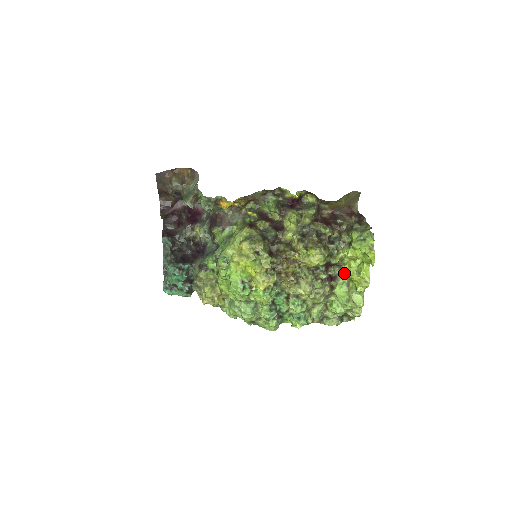
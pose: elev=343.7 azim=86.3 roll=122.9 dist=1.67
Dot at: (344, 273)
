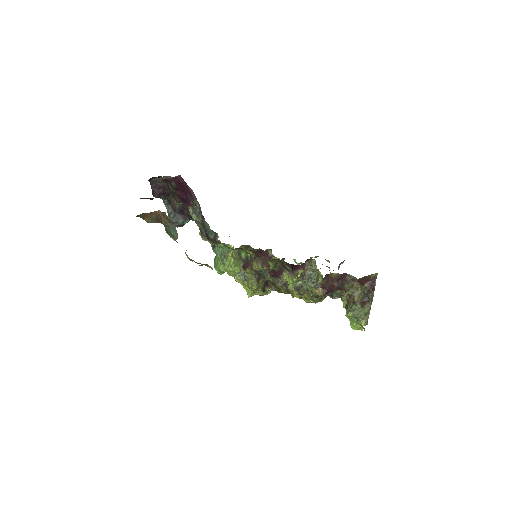
Dot at: occluded
